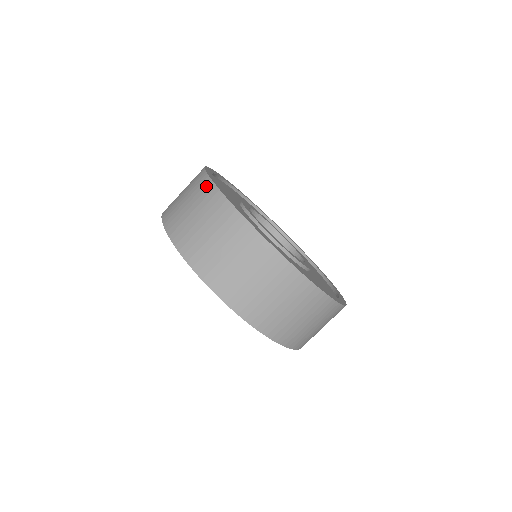
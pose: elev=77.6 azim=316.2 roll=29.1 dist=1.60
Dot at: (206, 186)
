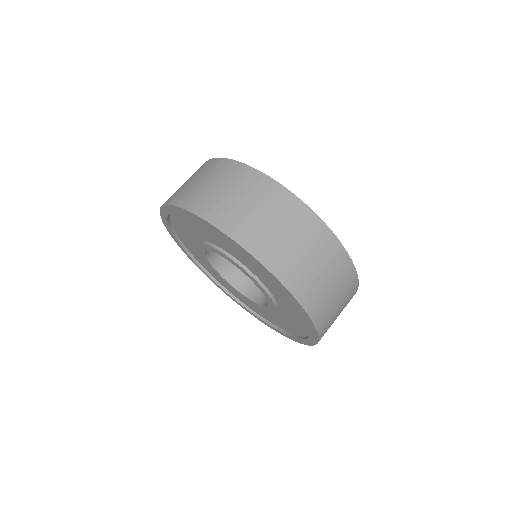
Dot at: (227, 165)
